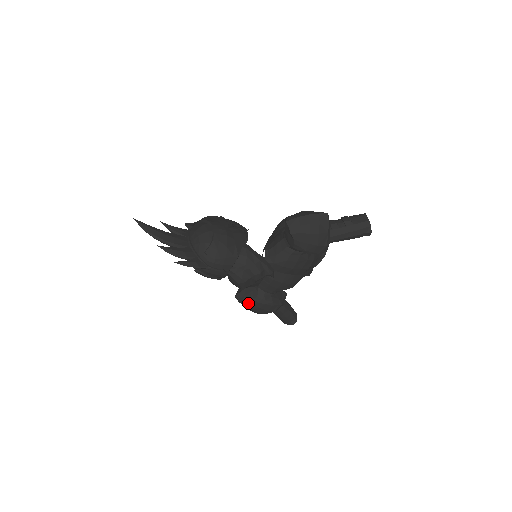
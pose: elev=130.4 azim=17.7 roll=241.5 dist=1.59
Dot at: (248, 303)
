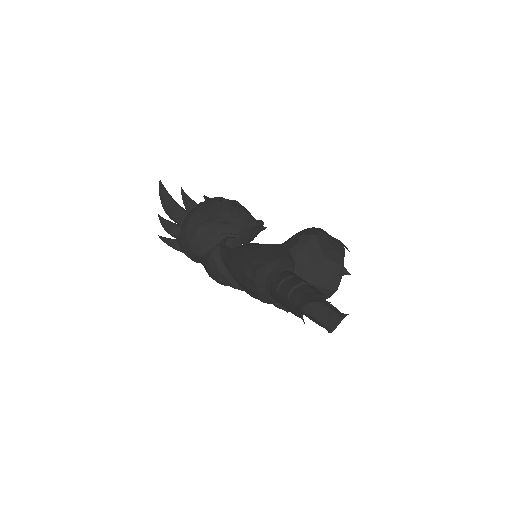
Dot at: occluded
